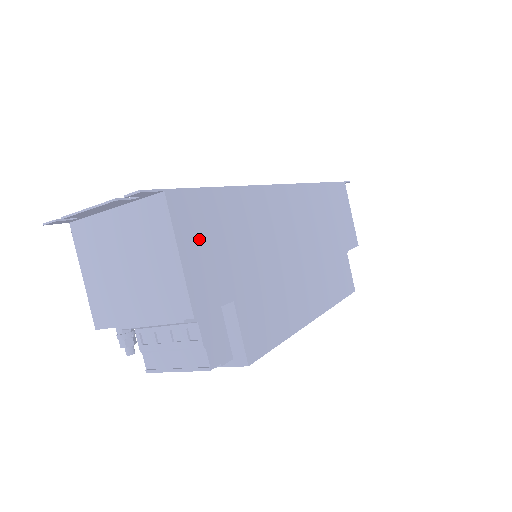
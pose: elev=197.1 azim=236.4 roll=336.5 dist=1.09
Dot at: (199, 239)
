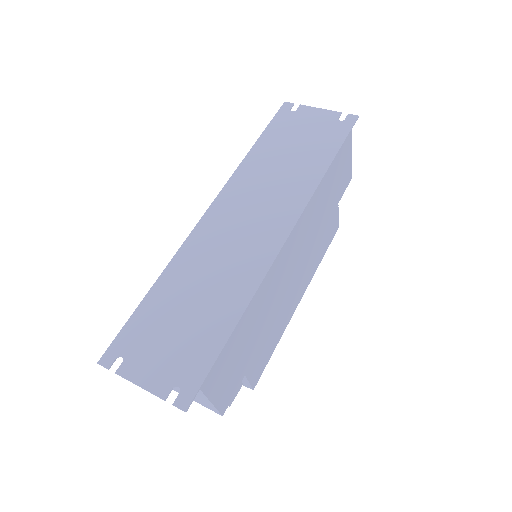
Dot at: (223, 378)
